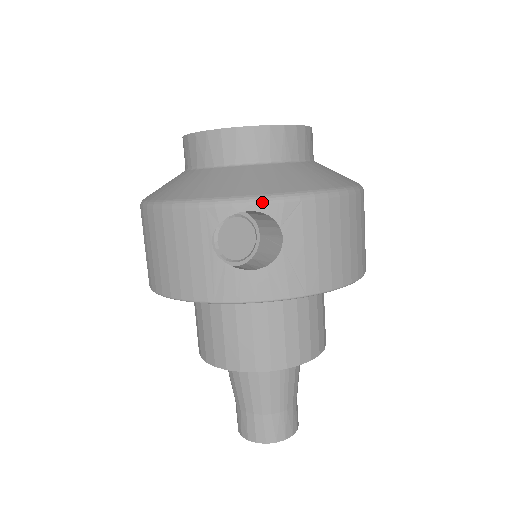
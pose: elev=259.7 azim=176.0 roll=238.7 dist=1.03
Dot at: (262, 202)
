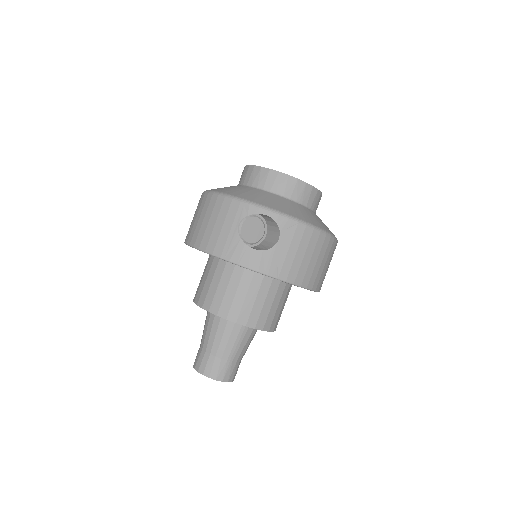
Dot at: (276, 214)
